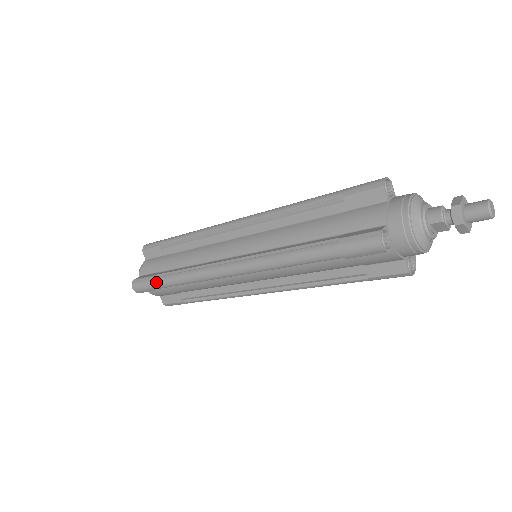
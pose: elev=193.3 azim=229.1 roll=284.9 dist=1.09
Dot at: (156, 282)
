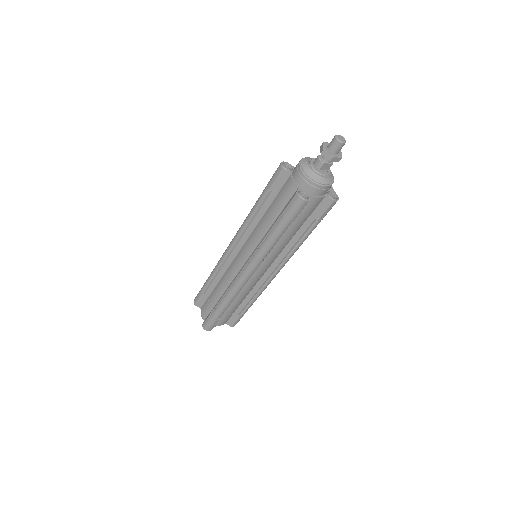
Dot at: (215, 315)
